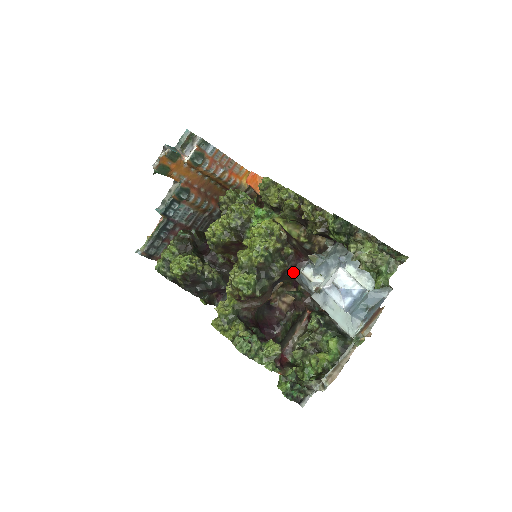
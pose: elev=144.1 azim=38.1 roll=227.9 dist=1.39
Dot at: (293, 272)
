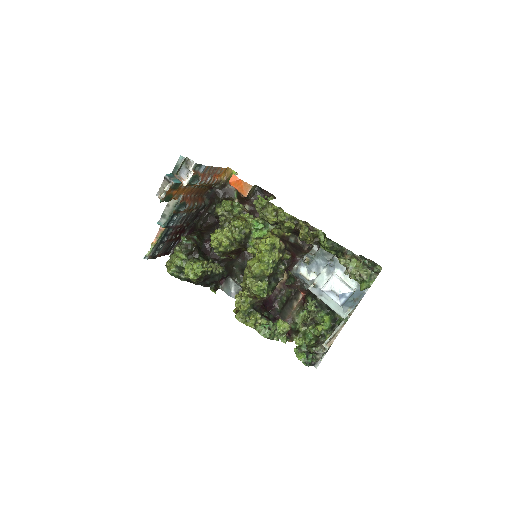
Dot at: (289, 268)
